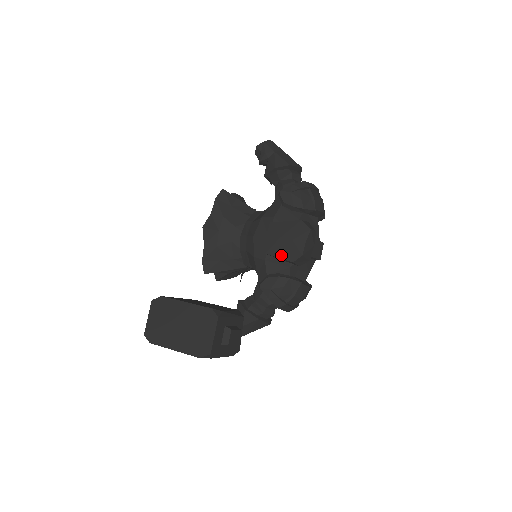
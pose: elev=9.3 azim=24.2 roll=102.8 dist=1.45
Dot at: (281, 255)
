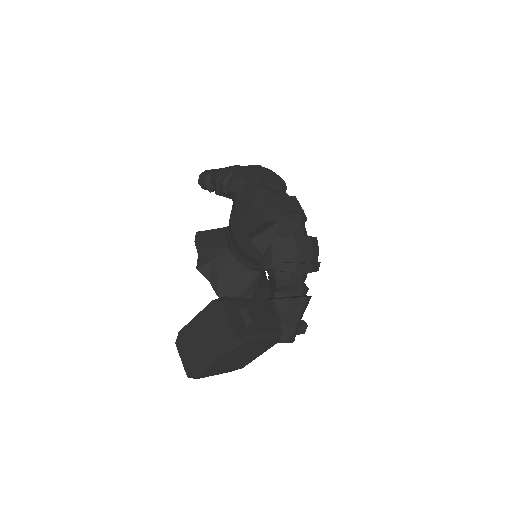
Dot at: (255, 225)
